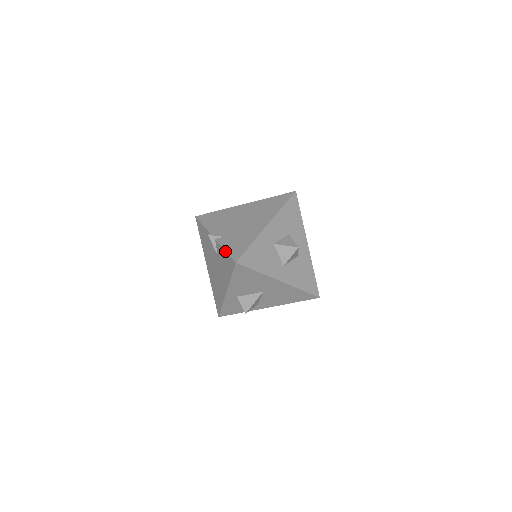
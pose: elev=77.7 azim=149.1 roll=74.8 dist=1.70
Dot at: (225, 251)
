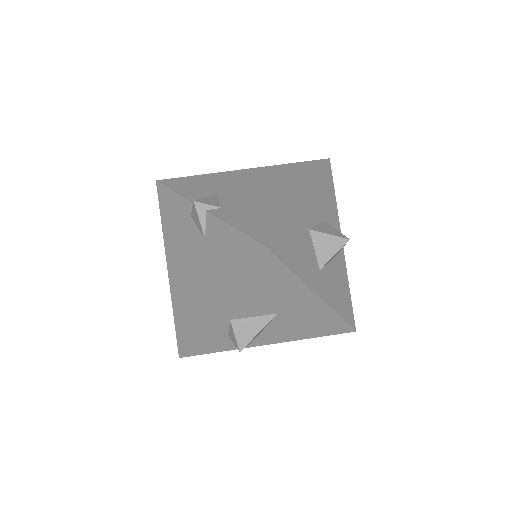
Dot at: (233, 227)
